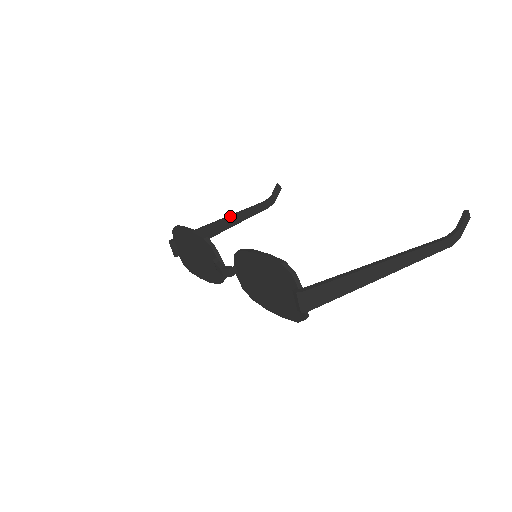
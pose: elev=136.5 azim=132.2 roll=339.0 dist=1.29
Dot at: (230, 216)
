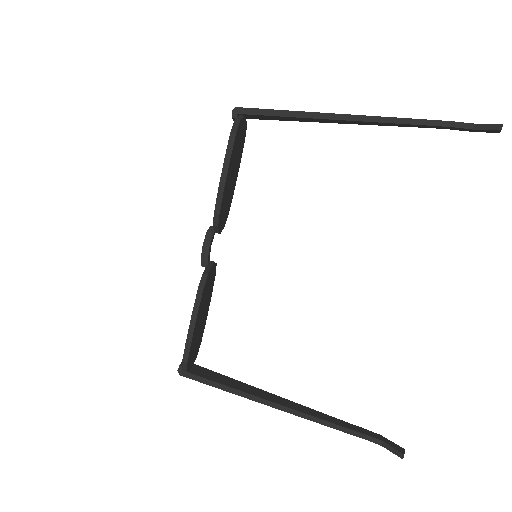
Dot at: (363, 121)
